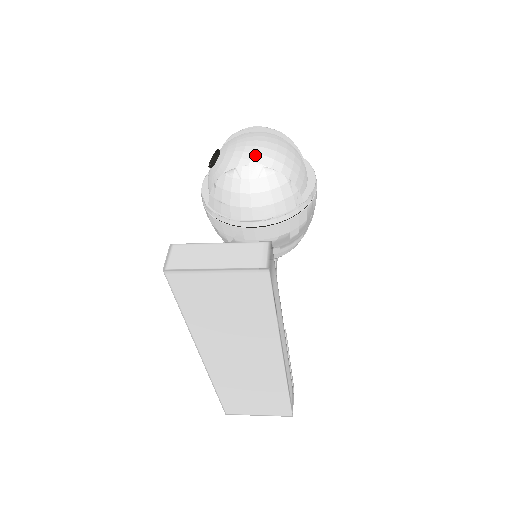
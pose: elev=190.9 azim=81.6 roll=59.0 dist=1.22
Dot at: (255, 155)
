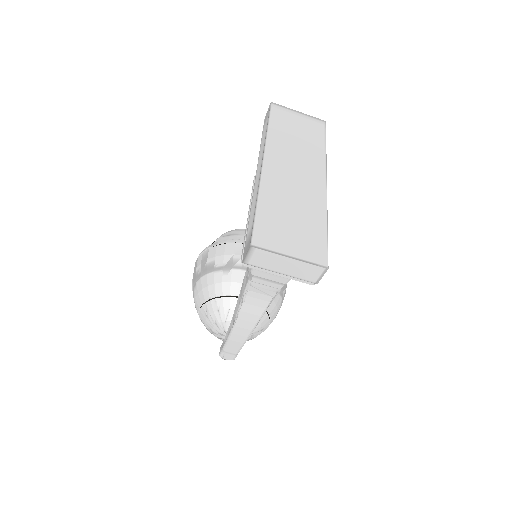
Dot at: occluded
